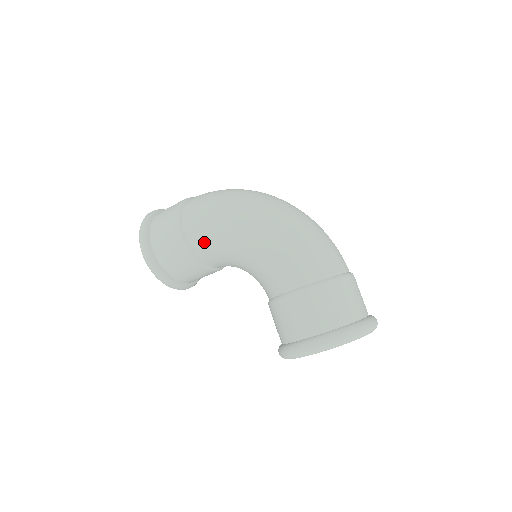
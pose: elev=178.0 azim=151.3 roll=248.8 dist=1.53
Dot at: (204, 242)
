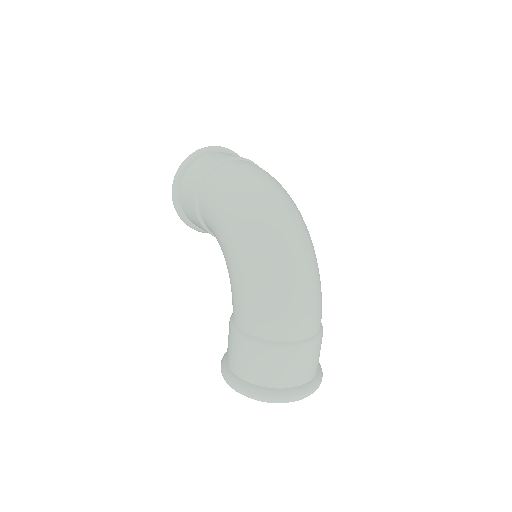
Dot at: (208, 223)
